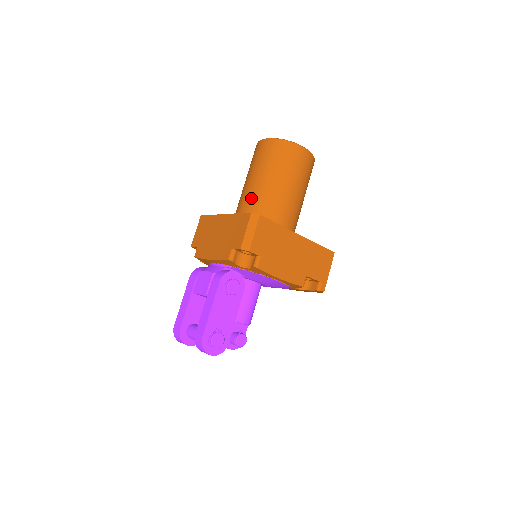
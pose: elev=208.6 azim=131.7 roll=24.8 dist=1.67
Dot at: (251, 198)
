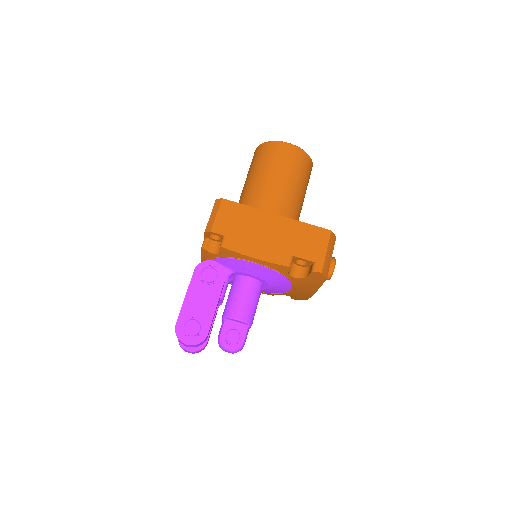
Dot at: (240, 200)
